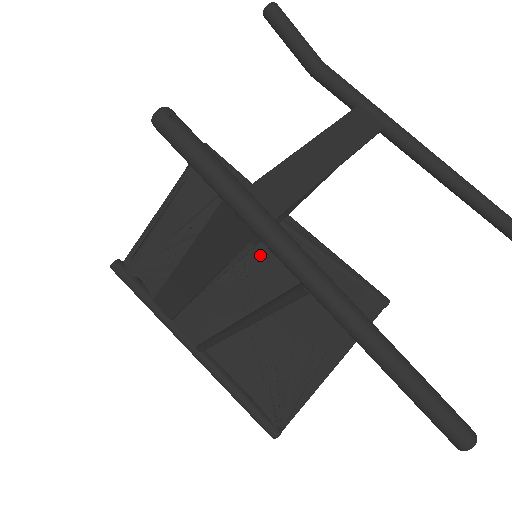
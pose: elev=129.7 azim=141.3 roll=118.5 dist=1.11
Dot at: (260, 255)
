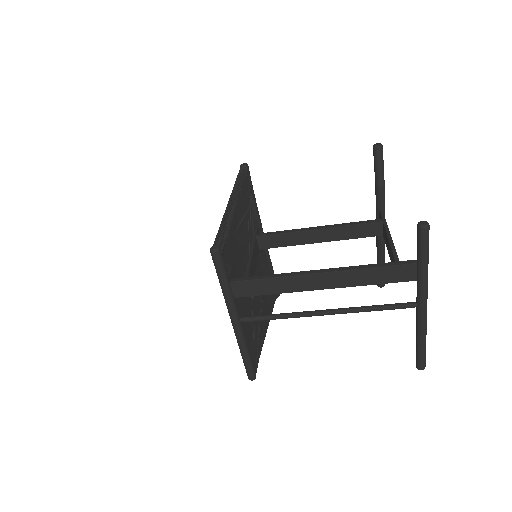
Dot at: occluded
